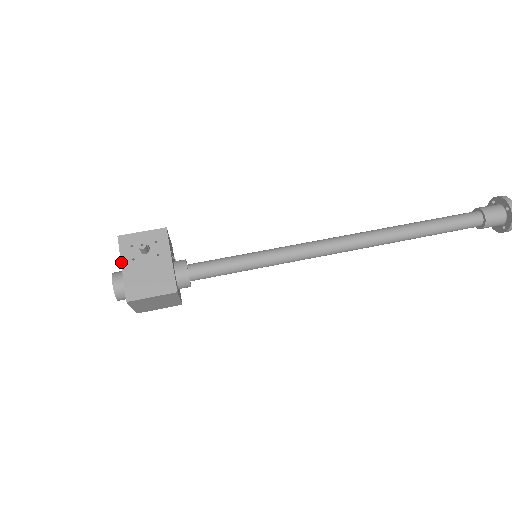
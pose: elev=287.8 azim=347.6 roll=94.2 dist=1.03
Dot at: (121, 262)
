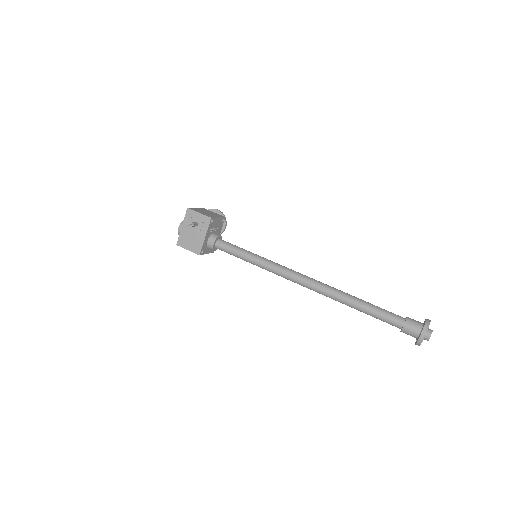
Dot at: (183, 223)
